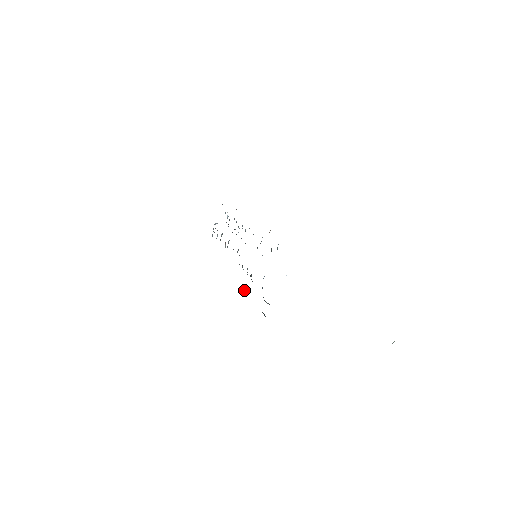
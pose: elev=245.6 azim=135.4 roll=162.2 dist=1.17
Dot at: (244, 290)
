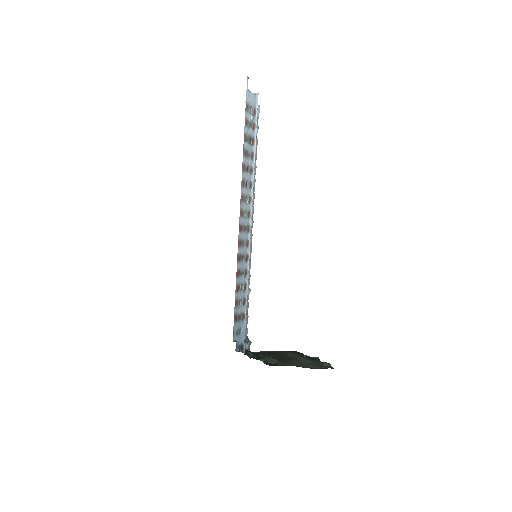
Dot at: occluded
